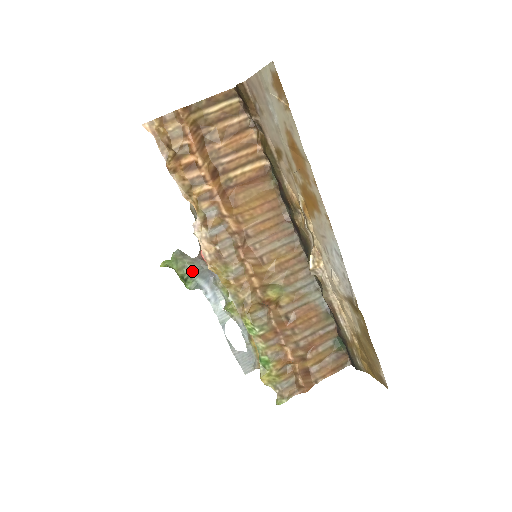
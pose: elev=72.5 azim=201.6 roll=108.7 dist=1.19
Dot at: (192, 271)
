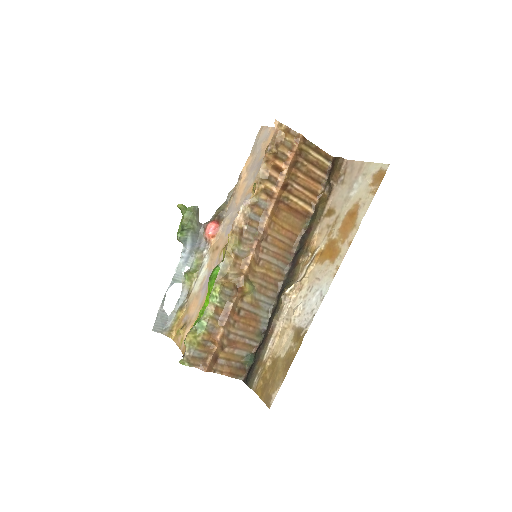
Dot at: (193, 229)
